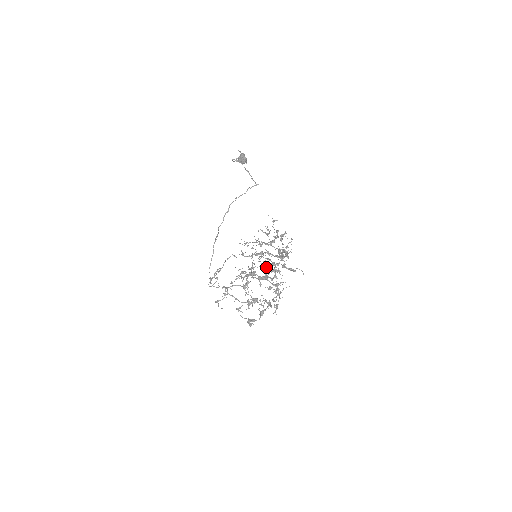
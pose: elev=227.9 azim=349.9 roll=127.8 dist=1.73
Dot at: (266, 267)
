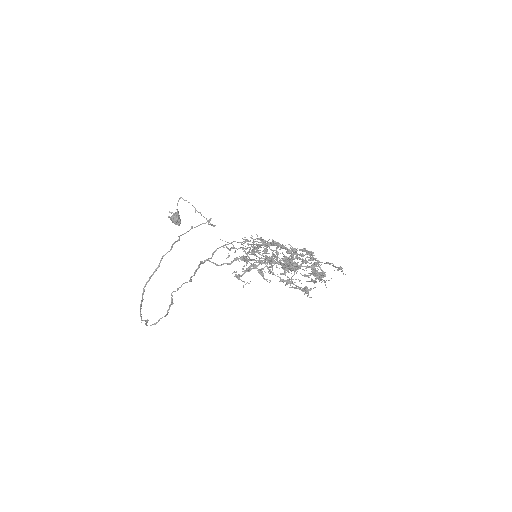
Dot at: (284, 256)
